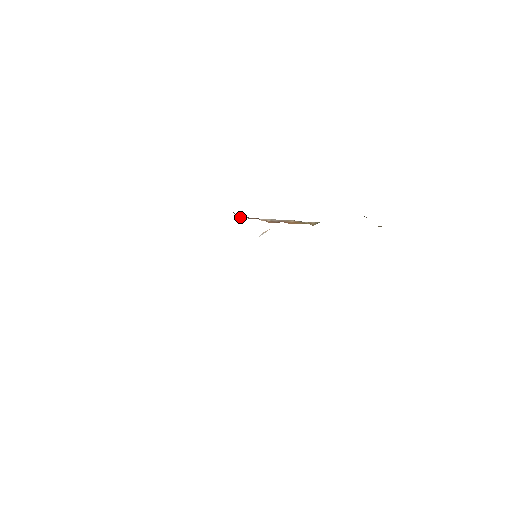
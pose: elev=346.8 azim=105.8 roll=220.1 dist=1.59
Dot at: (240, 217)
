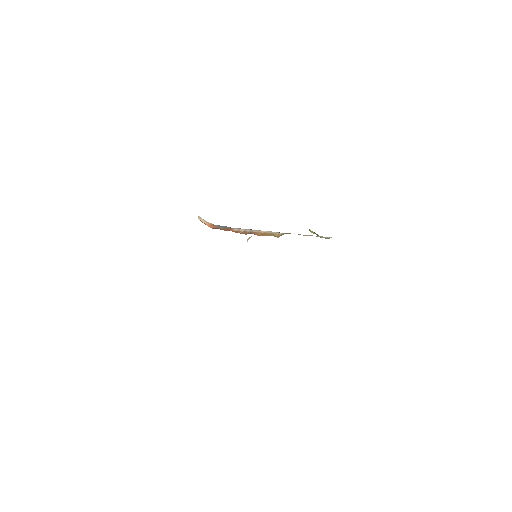
Dot at: (213, 227)
